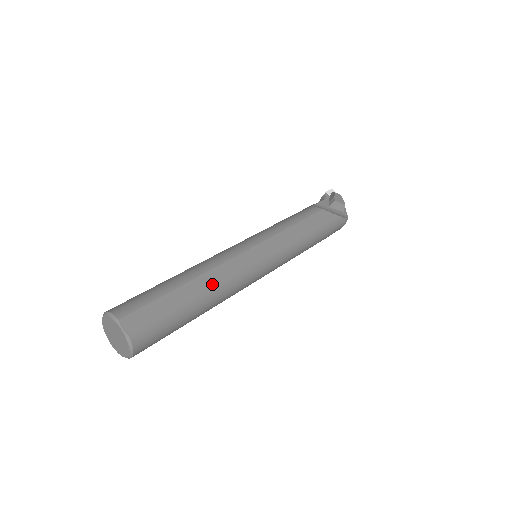
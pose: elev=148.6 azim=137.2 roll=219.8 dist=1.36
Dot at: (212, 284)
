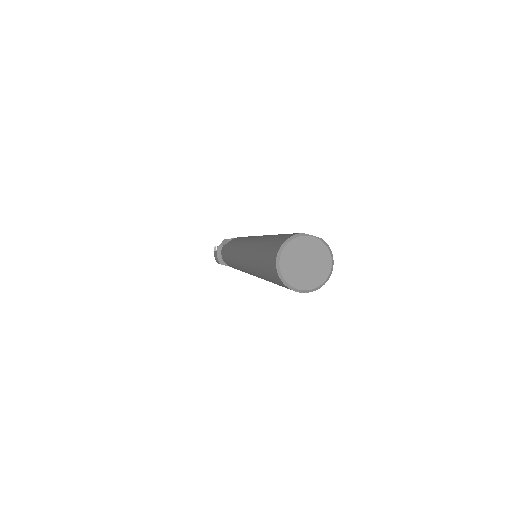
Dot at: occluded
